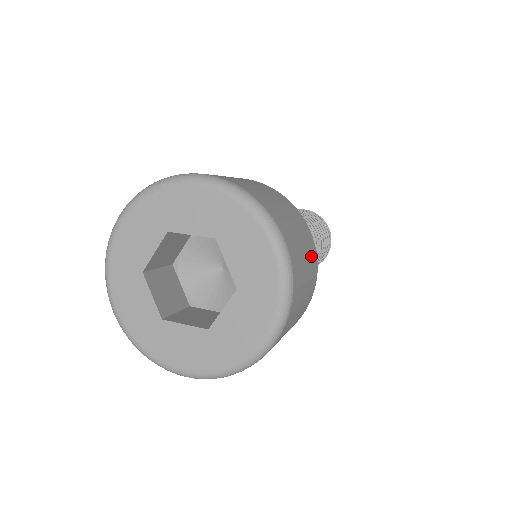
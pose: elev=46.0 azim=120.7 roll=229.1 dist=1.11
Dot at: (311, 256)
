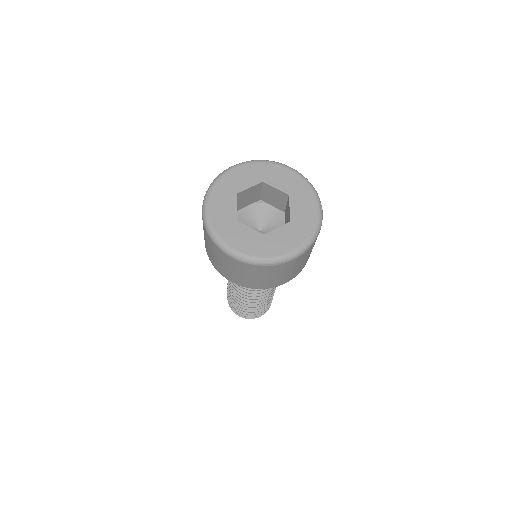
Dot at: occluded
